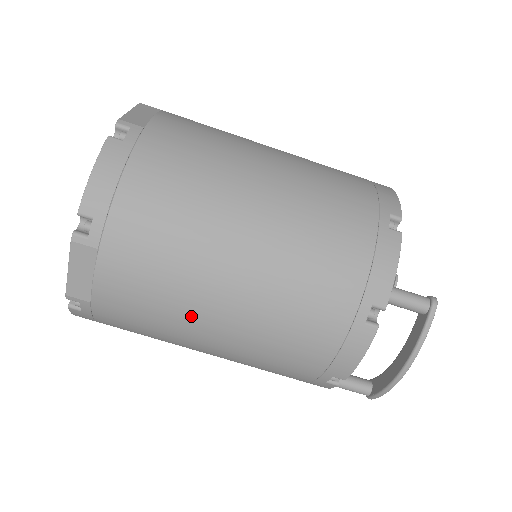
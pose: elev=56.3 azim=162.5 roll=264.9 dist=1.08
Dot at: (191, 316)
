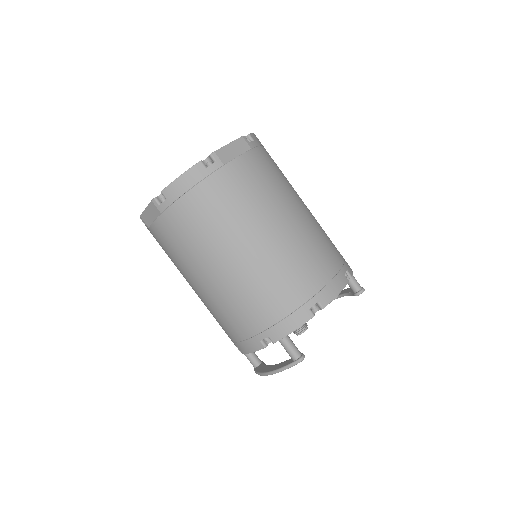
Dot at: (187, 271)
